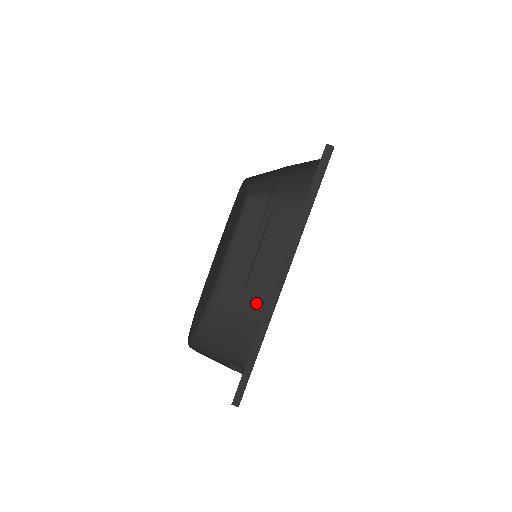
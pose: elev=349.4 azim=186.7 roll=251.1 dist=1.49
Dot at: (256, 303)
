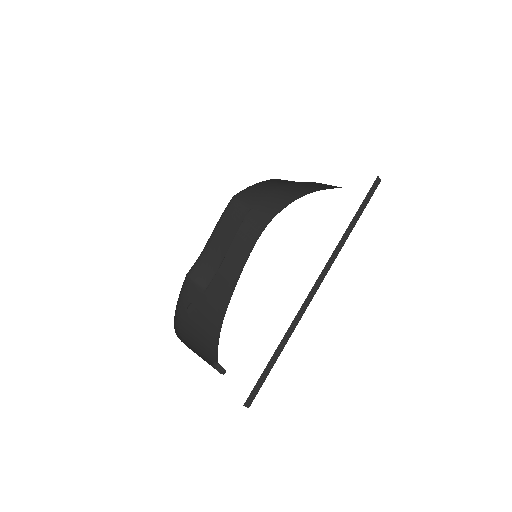
Dot at: (214, 308)
